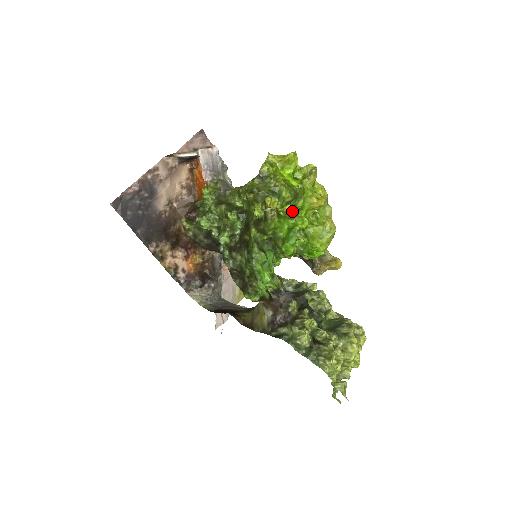
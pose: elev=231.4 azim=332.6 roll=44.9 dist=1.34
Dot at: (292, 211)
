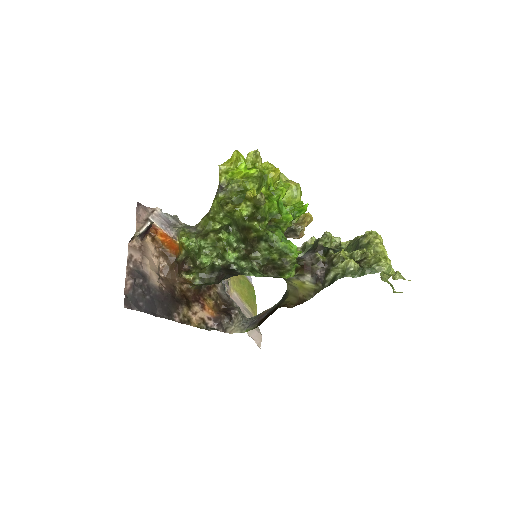
Dot at: (268, 190)
